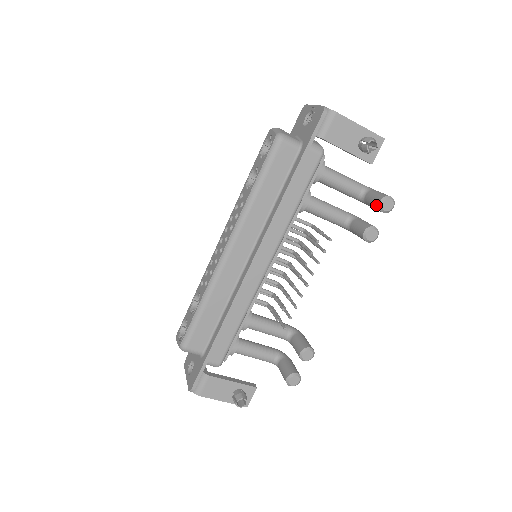
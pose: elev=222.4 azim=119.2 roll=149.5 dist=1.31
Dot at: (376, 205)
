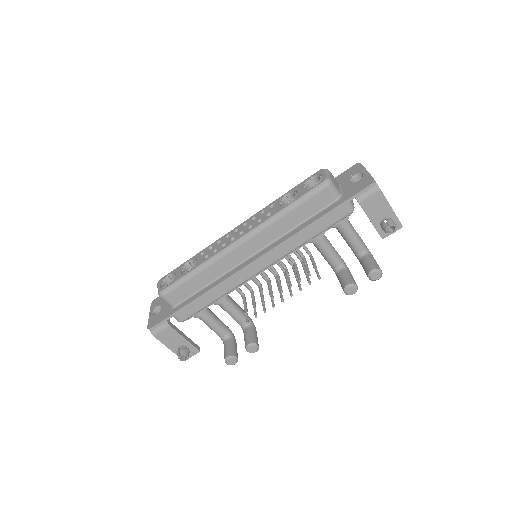
Dot at: (367, 270)
